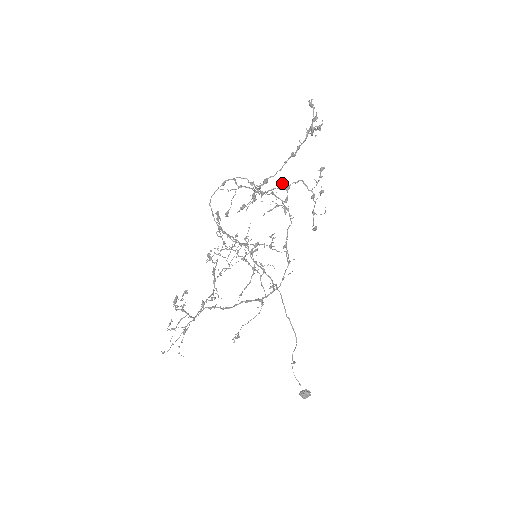
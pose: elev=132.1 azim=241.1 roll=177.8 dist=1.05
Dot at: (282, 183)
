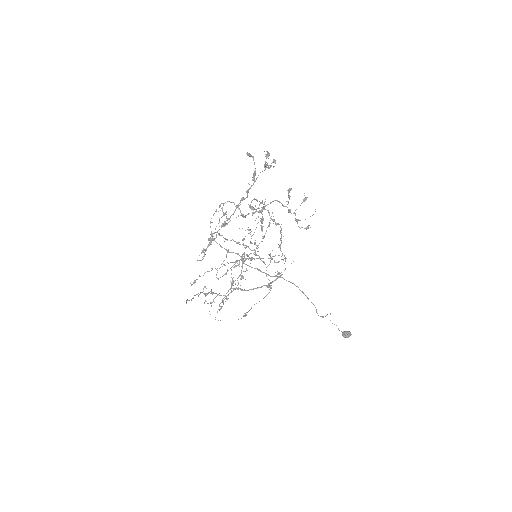
Dot at: (254, 209)
